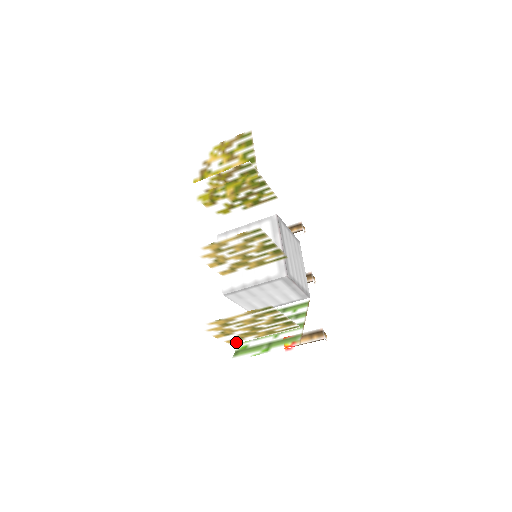
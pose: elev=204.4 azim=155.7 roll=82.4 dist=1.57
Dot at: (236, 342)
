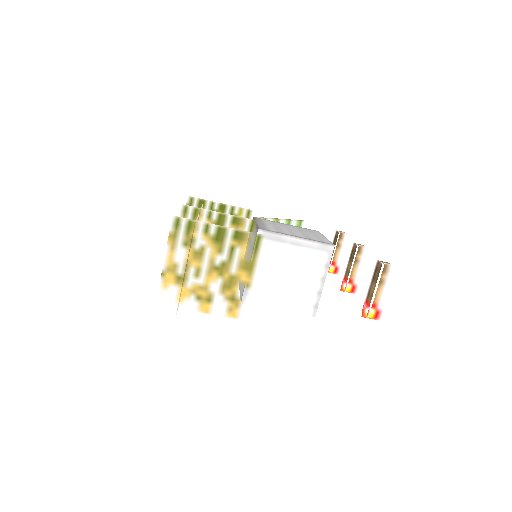
Dot at: (241, 312)
